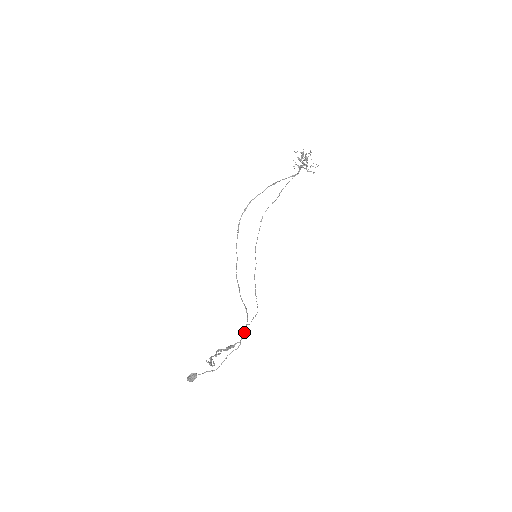
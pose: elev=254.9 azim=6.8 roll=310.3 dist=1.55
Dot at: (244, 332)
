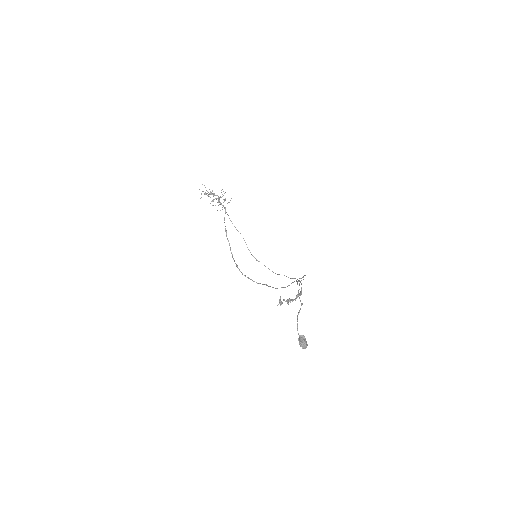
Dot at: occluded
